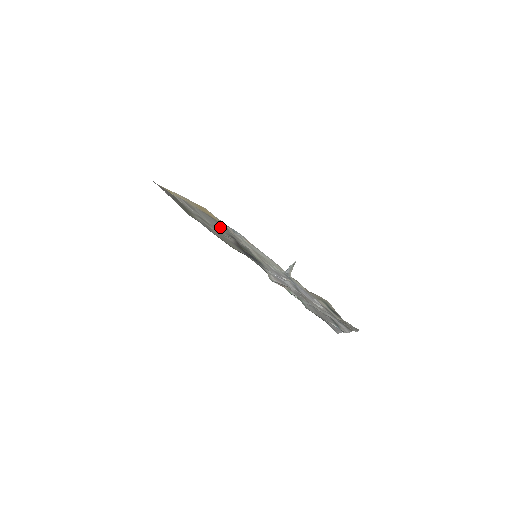
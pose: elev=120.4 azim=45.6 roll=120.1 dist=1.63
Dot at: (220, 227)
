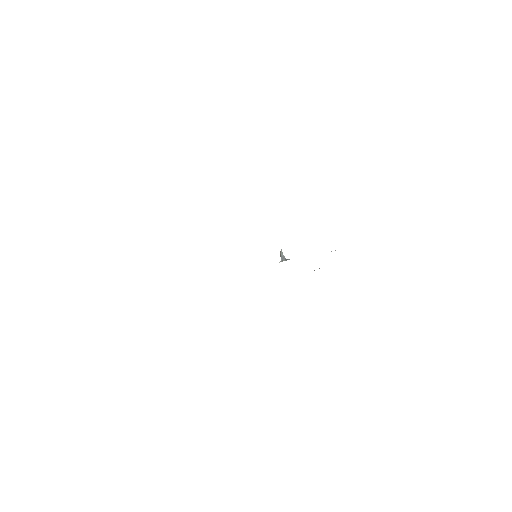
Dot at: occluded
